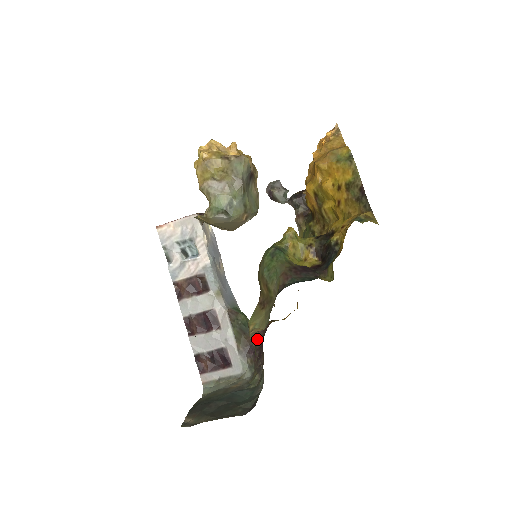
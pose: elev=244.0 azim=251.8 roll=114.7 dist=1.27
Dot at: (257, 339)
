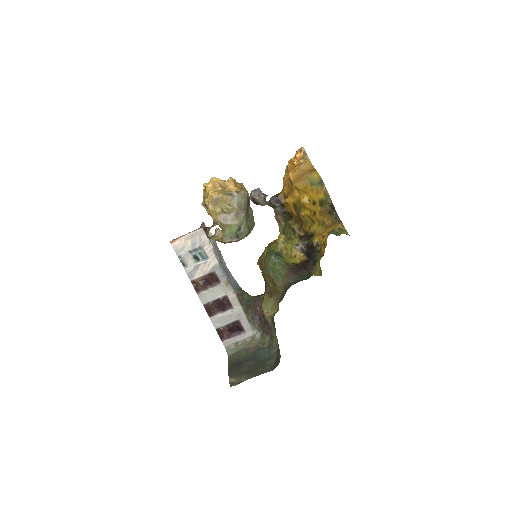
Dot at: (260, 309)
